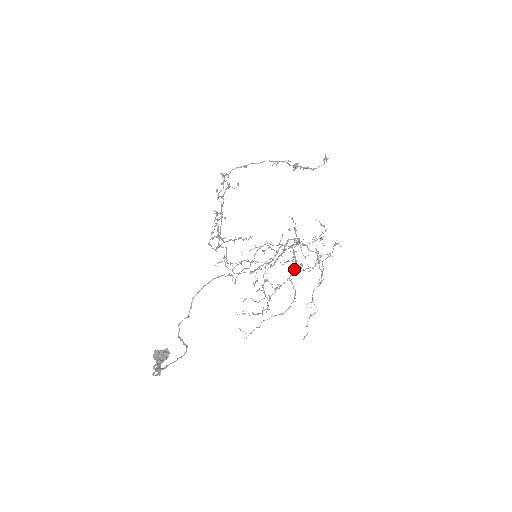
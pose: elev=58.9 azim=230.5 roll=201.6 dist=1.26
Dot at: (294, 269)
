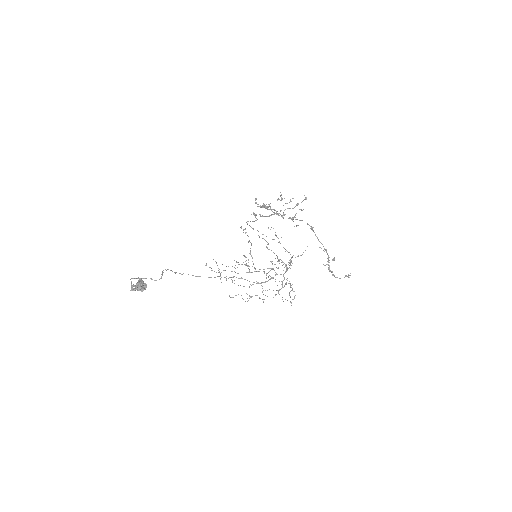
Dot at: occluded
